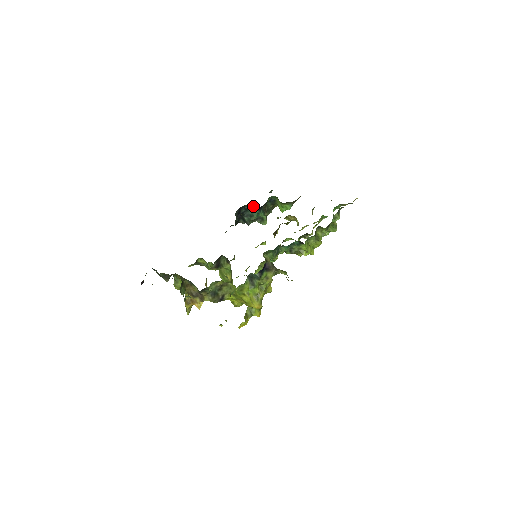
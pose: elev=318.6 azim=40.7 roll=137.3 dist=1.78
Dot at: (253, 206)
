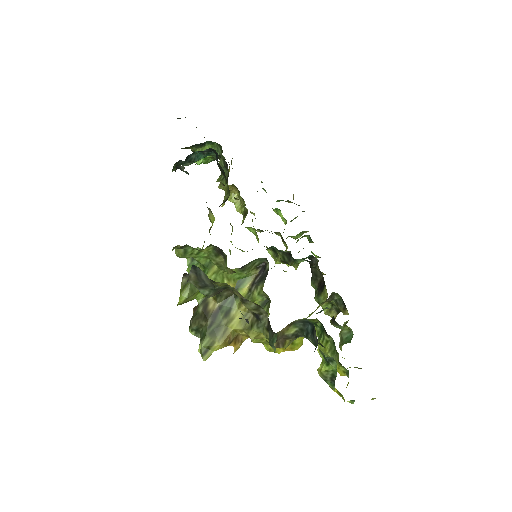
Dot at: (215, 154)
